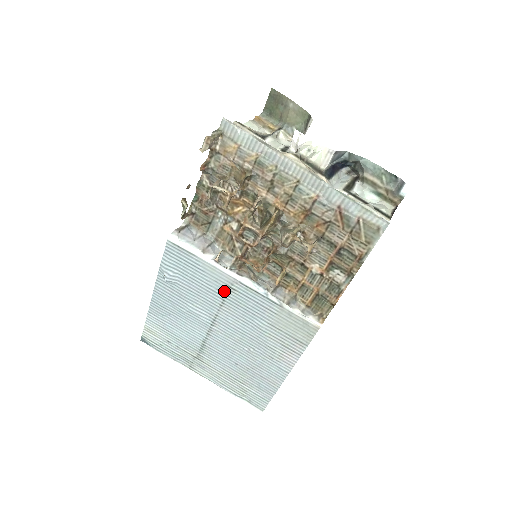
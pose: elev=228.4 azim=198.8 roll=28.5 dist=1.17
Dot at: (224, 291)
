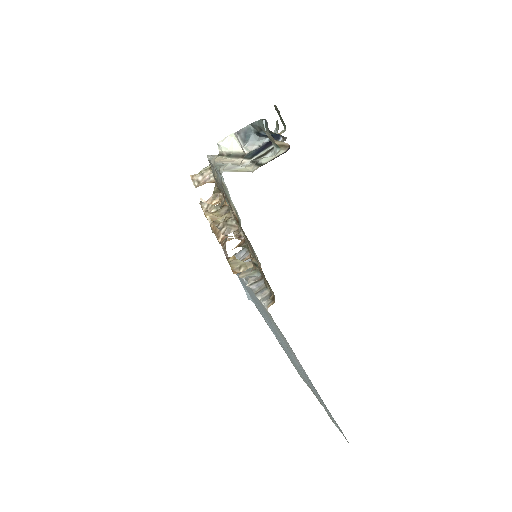
Dot at: (253, 297)
